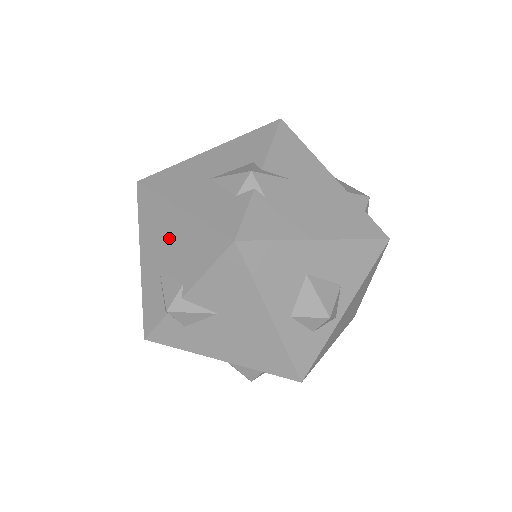
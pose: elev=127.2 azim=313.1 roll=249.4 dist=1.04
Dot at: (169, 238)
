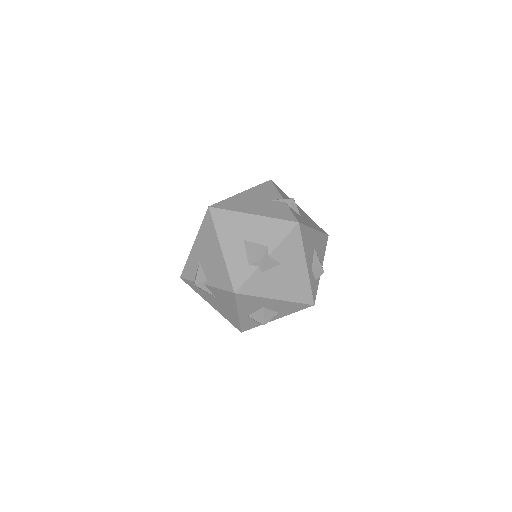
Dot at: (210, 254)
